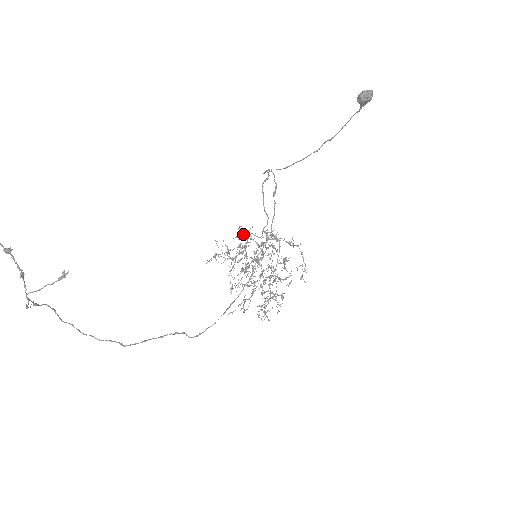
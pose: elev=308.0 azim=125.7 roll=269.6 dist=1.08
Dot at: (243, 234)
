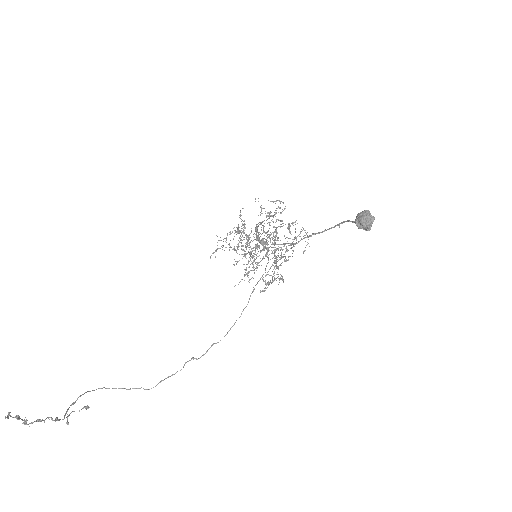
Dot at: (243, 229)
